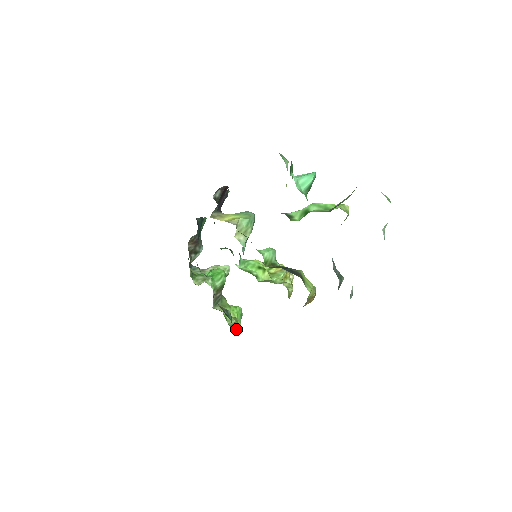
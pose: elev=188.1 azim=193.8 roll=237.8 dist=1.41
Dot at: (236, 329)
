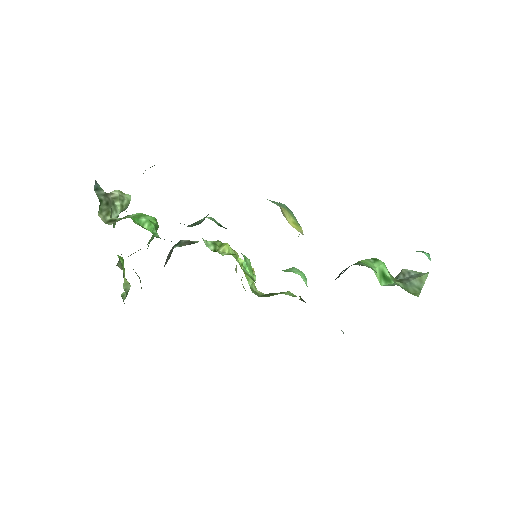
Dot at: (123, 295)
